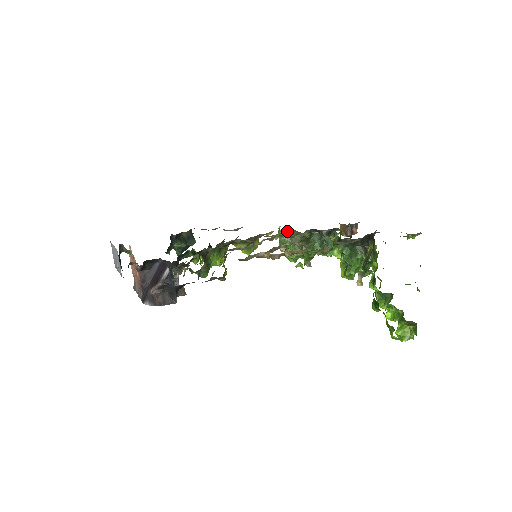
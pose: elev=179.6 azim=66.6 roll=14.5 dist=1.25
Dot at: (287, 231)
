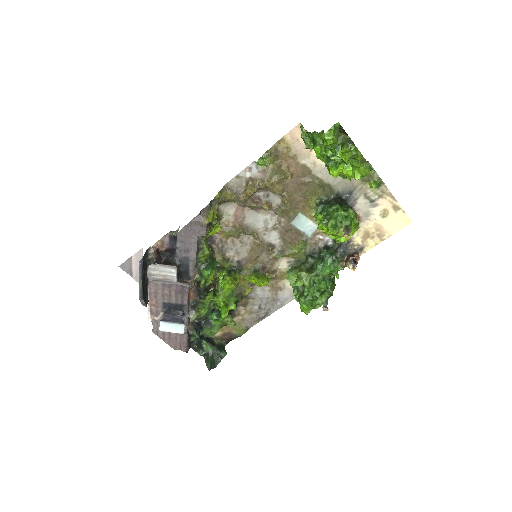
Dot at: (293, 267)
